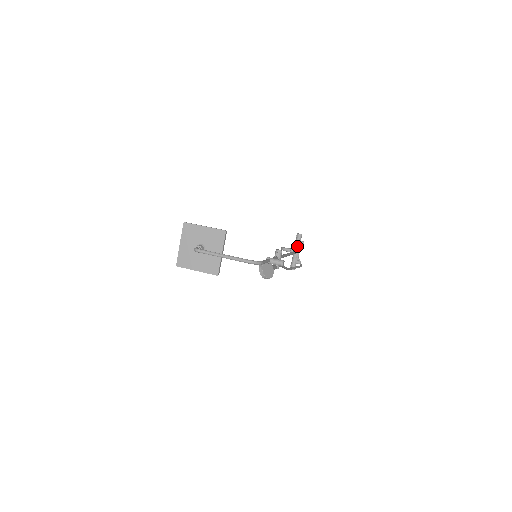
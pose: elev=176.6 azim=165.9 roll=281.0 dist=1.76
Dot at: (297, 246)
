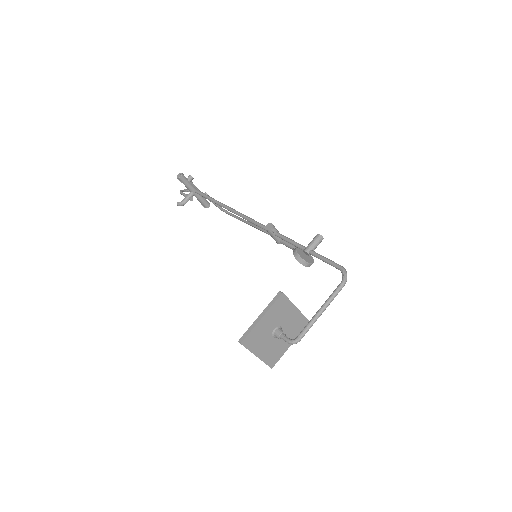
Dot at: (191, 187)
